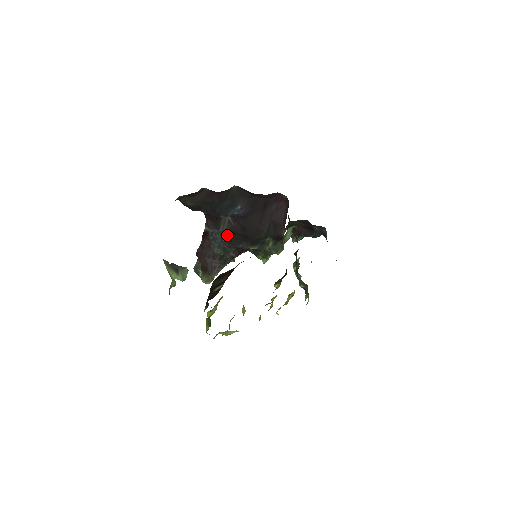
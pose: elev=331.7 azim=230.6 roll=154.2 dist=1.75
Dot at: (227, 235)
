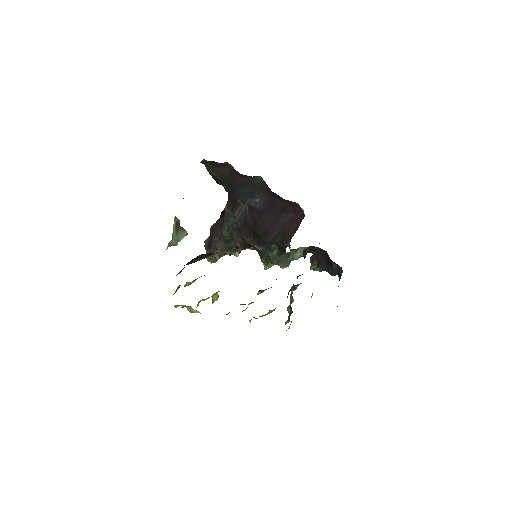
Dot at: (239, 222)
